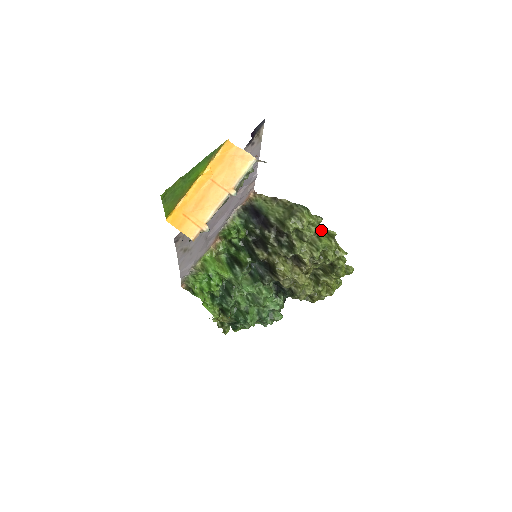
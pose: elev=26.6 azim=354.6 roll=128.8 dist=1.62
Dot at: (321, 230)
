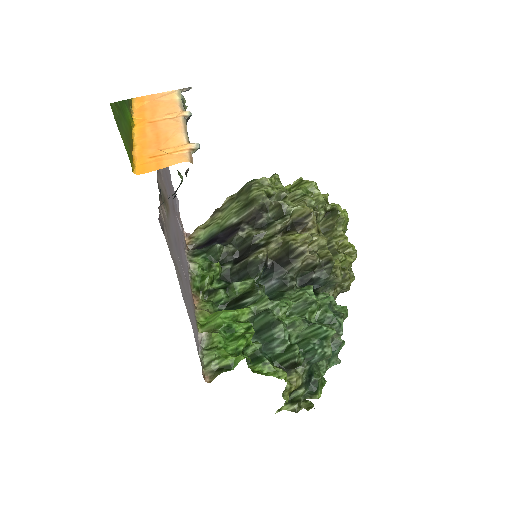
Dot at: (287, 188)
